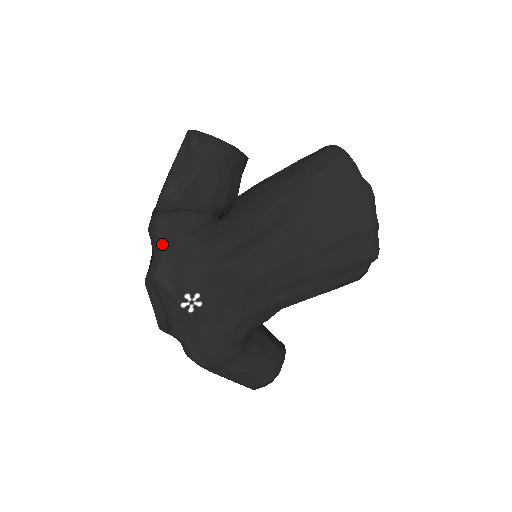
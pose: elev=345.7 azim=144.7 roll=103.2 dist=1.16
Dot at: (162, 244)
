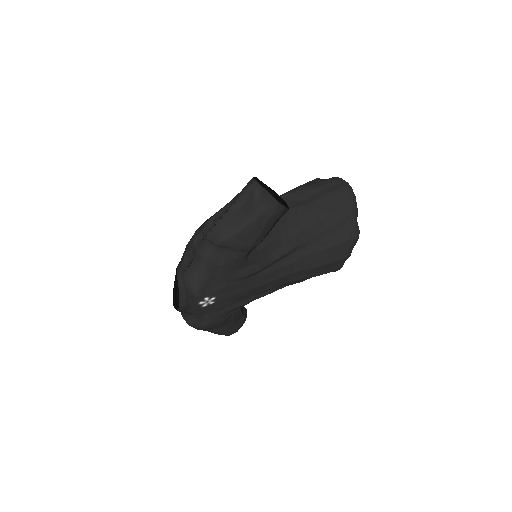
Dot at: (204, 264)
